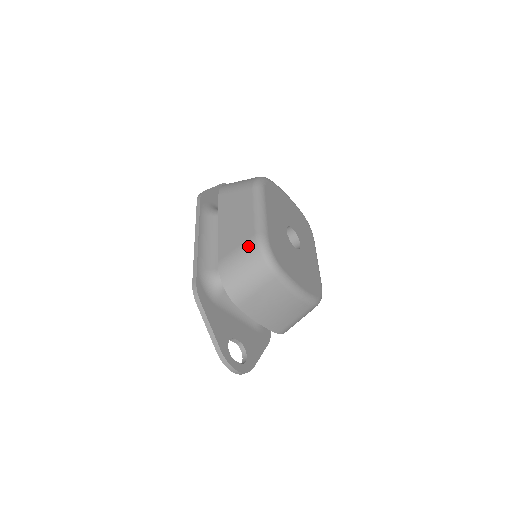
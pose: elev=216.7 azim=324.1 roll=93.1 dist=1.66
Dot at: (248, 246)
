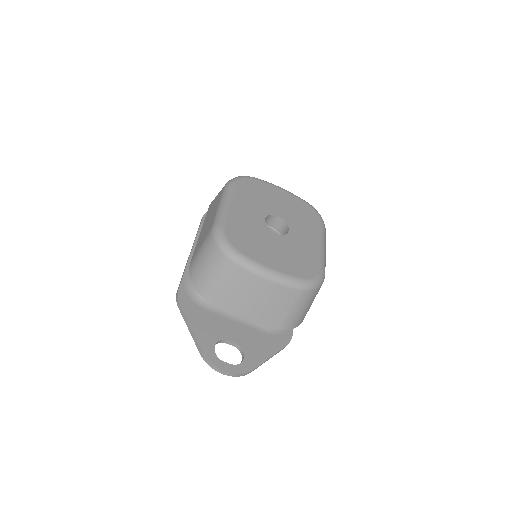
Dot at: (206, 239)
